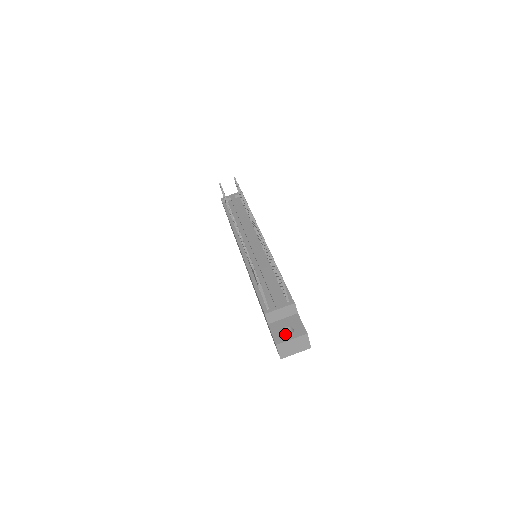
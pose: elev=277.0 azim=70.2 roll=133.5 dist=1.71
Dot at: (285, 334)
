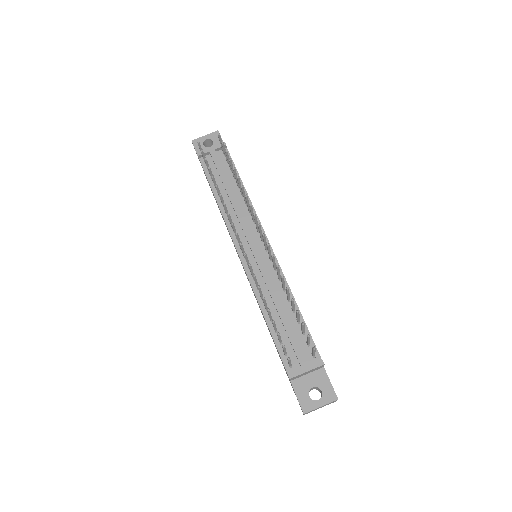
Dot at: (309, 391)
